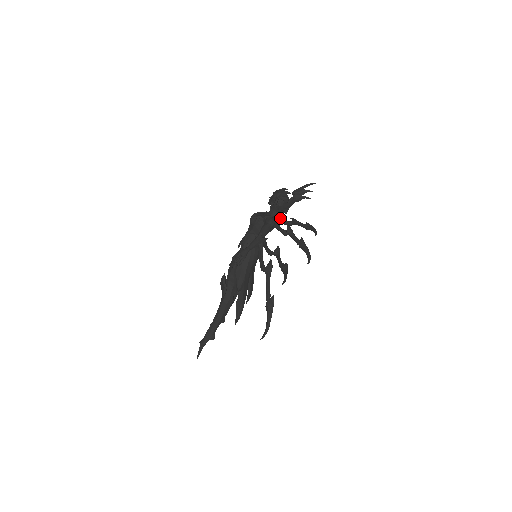
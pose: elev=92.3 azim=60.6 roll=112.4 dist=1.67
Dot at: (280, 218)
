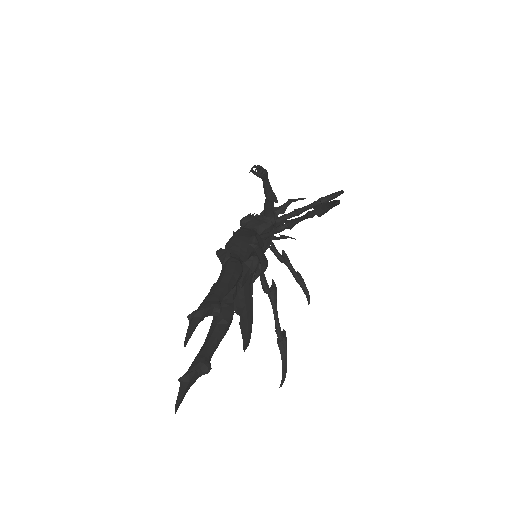
Dot at: (271, 243)
